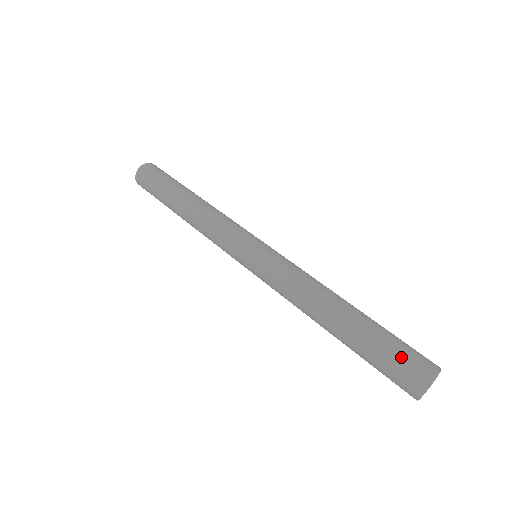
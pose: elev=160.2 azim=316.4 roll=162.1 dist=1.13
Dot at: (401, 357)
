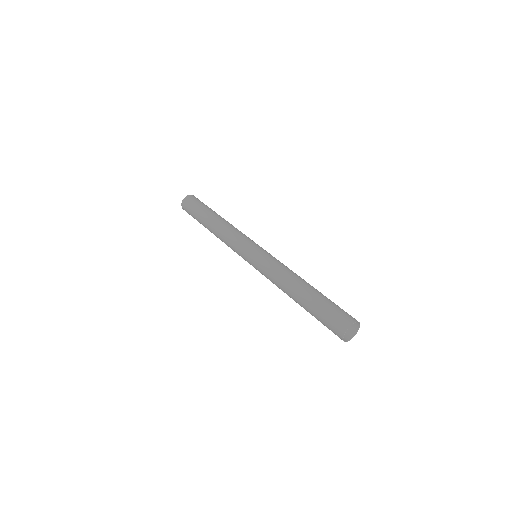
Dot at: (338, 311)
